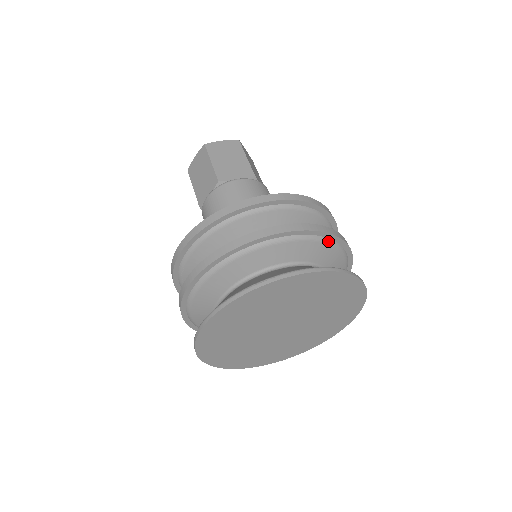
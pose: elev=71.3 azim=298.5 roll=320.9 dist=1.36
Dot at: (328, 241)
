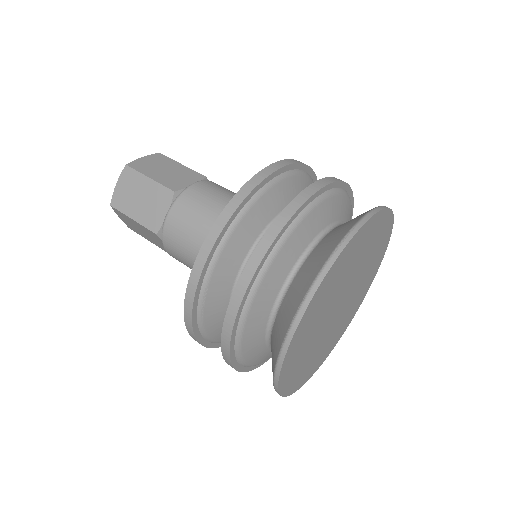
Dot at: (346, 193)
